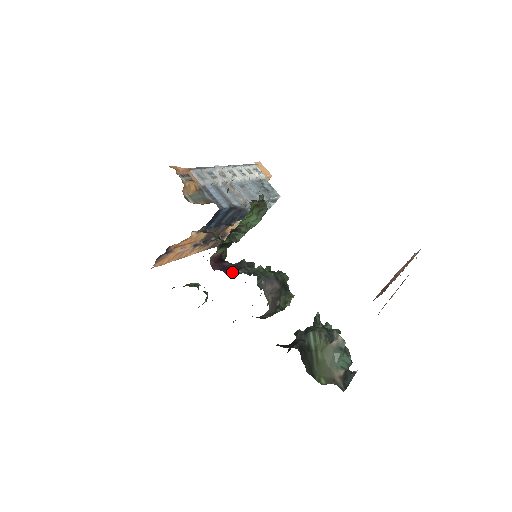
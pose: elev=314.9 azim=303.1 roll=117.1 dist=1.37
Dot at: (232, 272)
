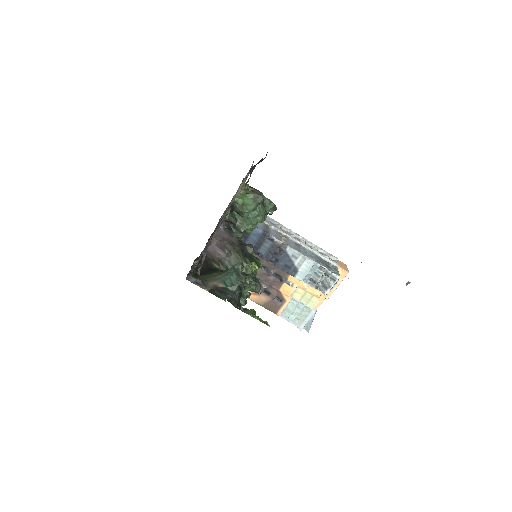
Dot at: occluded
